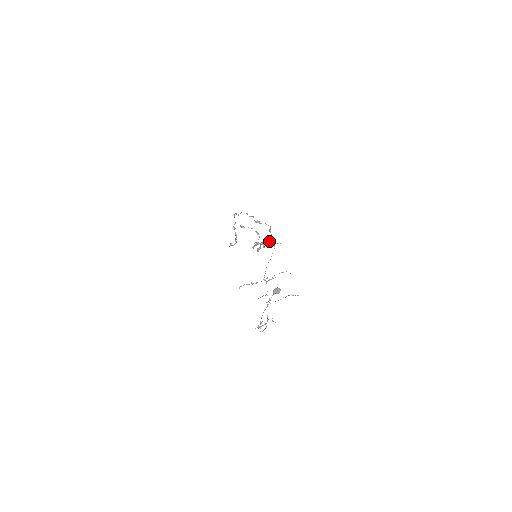
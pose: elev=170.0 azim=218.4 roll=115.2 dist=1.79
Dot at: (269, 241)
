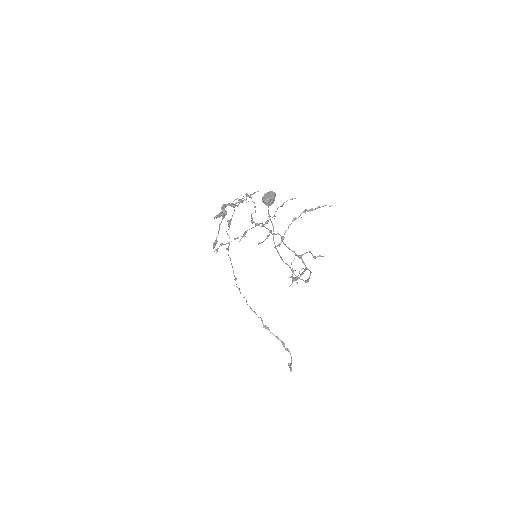
Dot at: occluded
